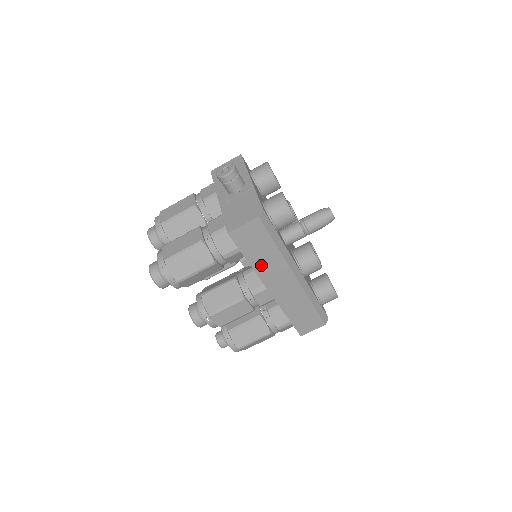
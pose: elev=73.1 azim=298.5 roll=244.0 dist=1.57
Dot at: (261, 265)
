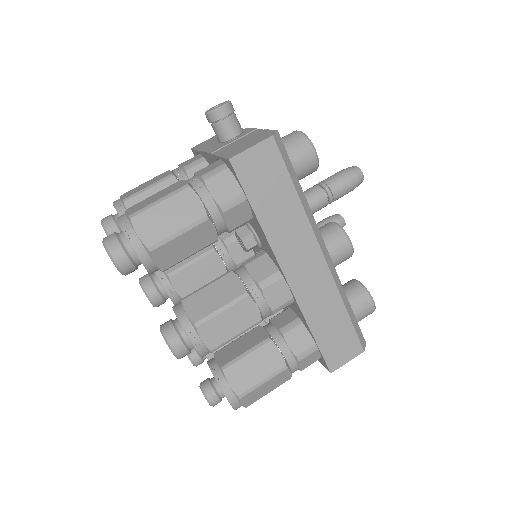
Dot at: (275, 226)
